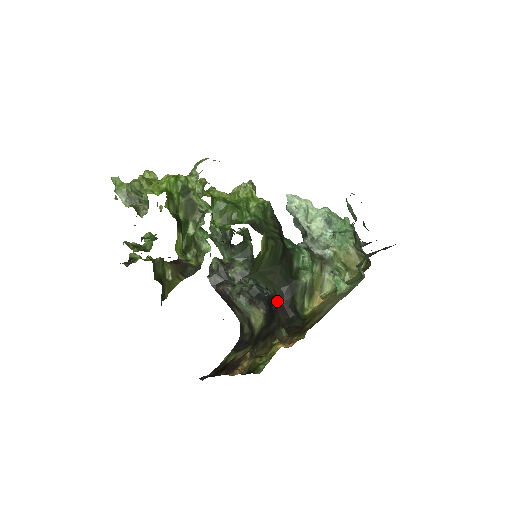
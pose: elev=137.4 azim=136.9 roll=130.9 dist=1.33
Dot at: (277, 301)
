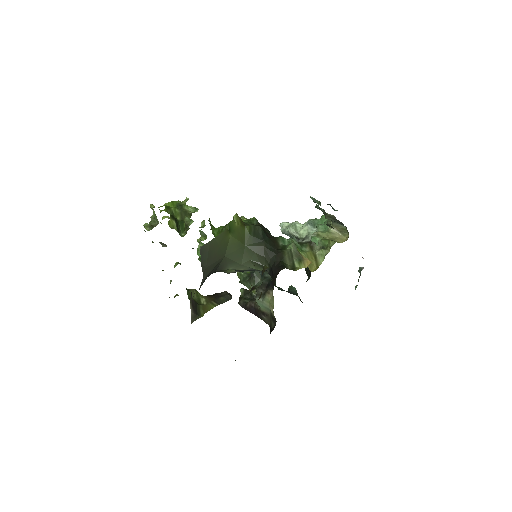
Dot at: (272, 270)
